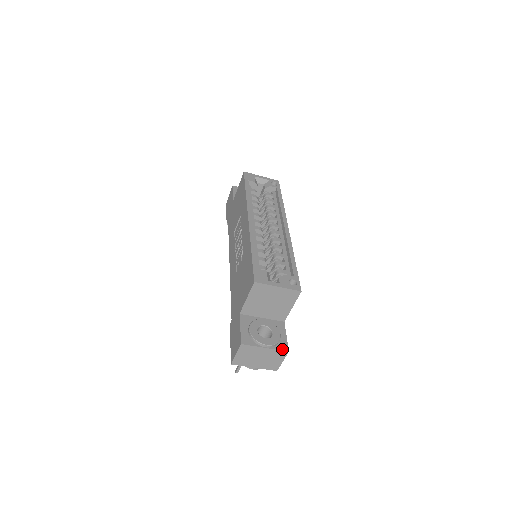
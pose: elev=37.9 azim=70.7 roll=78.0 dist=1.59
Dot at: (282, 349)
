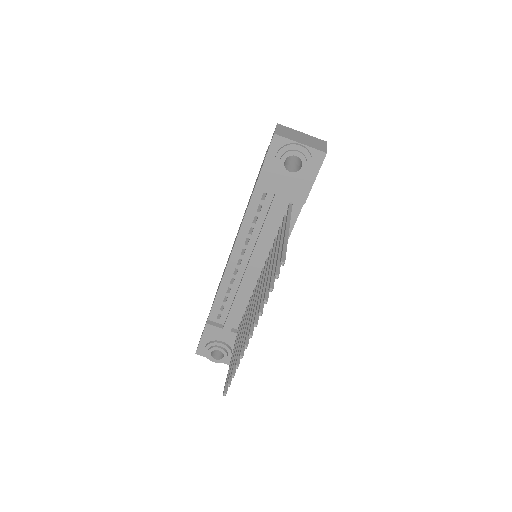
Dot at: (319, 140)
